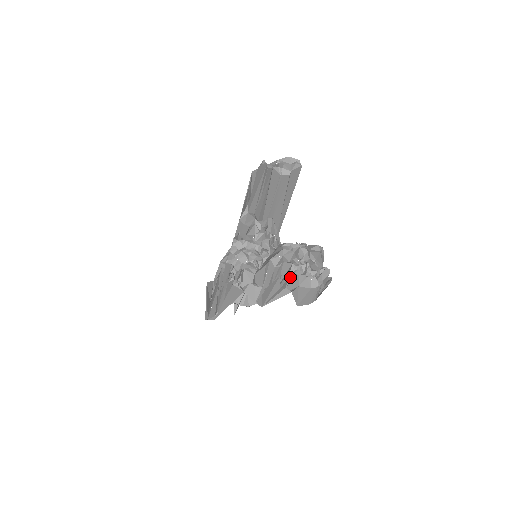
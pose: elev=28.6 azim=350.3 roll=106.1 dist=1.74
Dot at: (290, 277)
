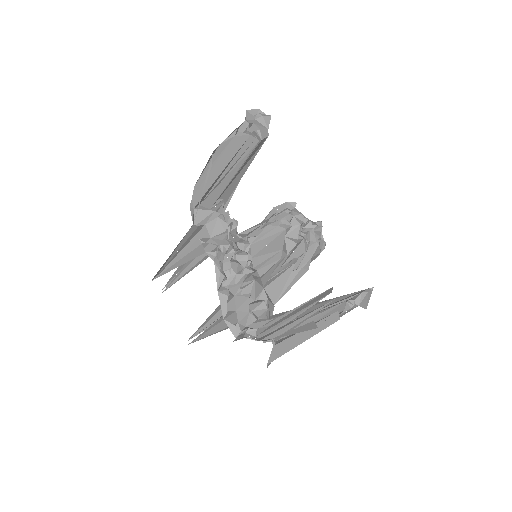
Dot at: (304, 255)
